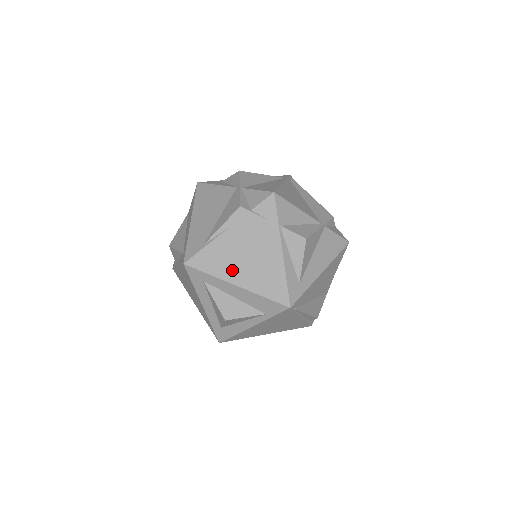
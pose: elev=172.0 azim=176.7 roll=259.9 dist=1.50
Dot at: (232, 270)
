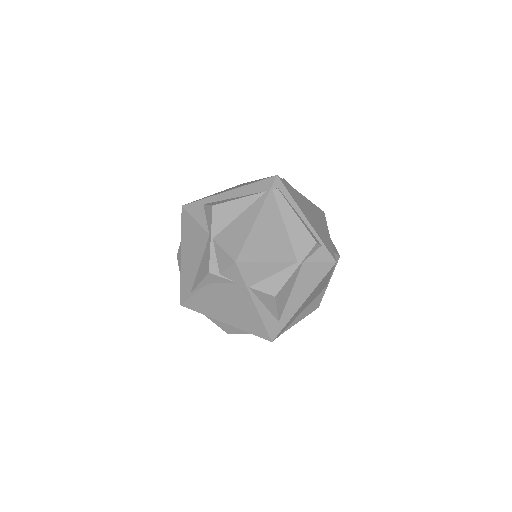
Dot at: (218, 313)
